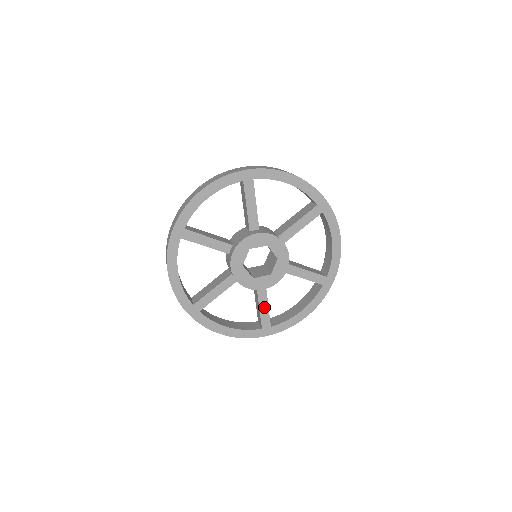
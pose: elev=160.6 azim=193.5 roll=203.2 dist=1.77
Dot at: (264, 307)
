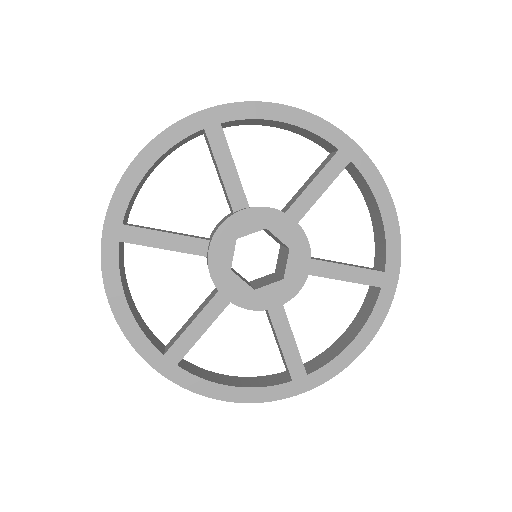
Dot at: (198, 328)
